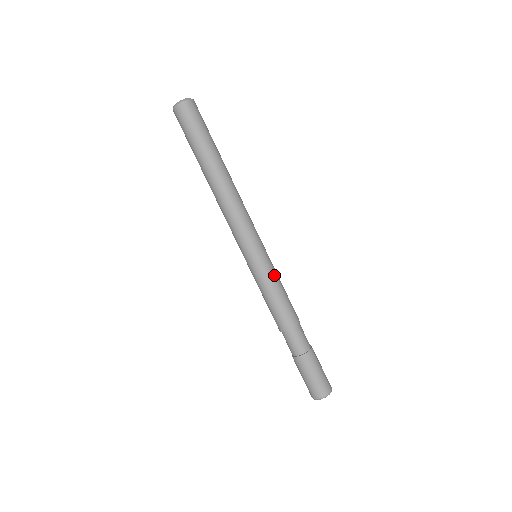
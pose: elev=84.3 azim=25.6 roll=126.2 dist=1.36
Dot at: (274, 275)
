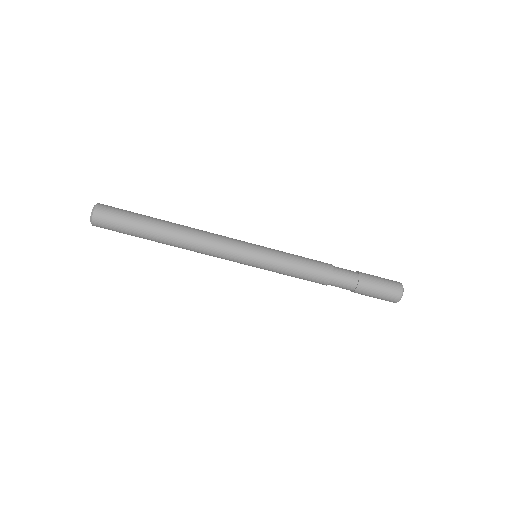
Dot at: (279, 267)
